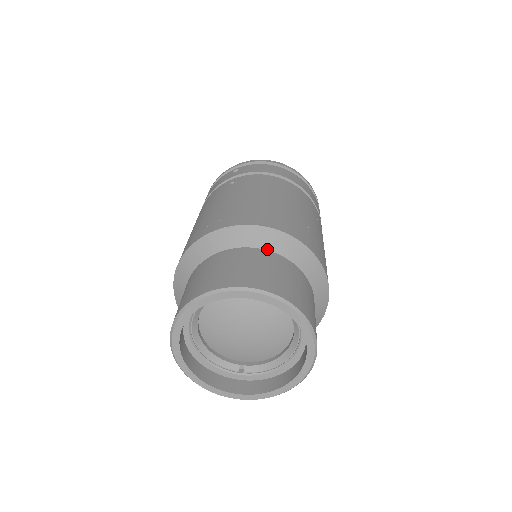
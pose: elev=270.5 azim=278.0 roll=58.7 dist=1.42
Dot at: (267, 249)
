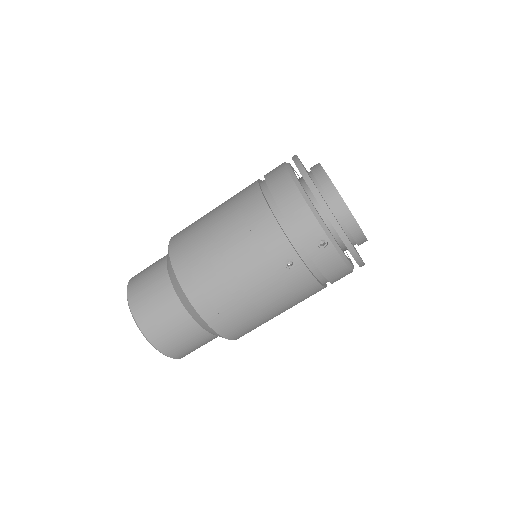
Dot at: (213, 334)
